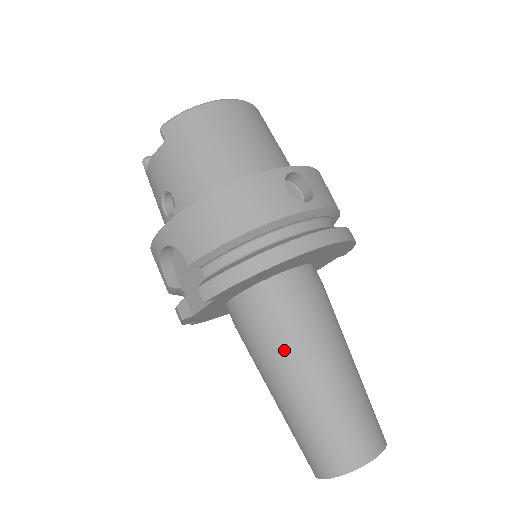
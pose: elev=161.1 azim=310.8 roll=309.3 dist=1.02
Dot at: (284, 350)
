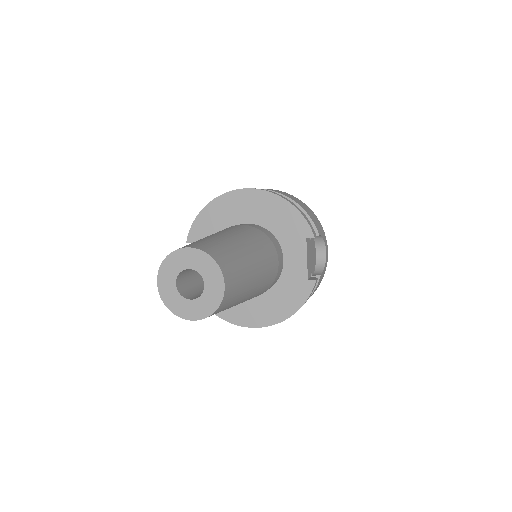
Dot at: occluded
